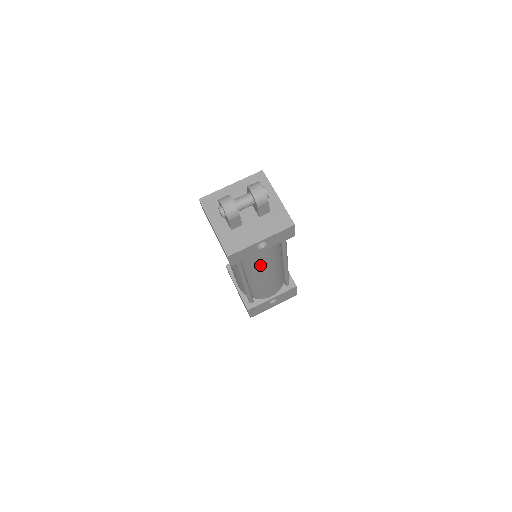
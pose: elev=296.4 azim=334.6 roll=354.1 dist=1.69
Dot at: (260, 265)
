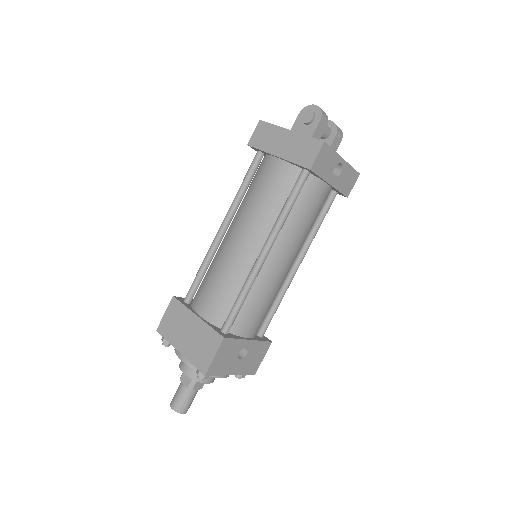
Dot at: (302, 223)
